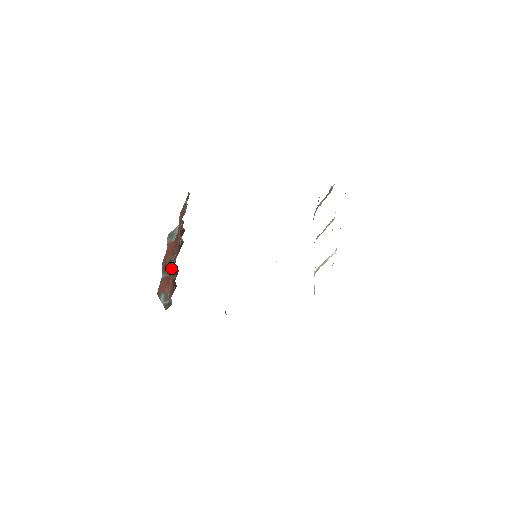
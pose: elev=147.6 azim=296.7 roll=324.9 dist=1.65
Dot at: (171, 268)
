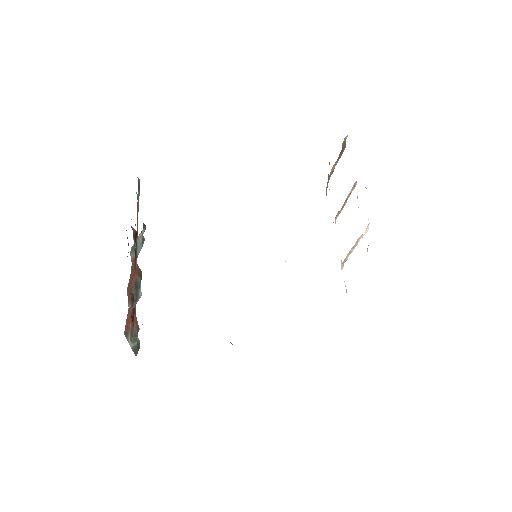
Dot at: (137, 293)
